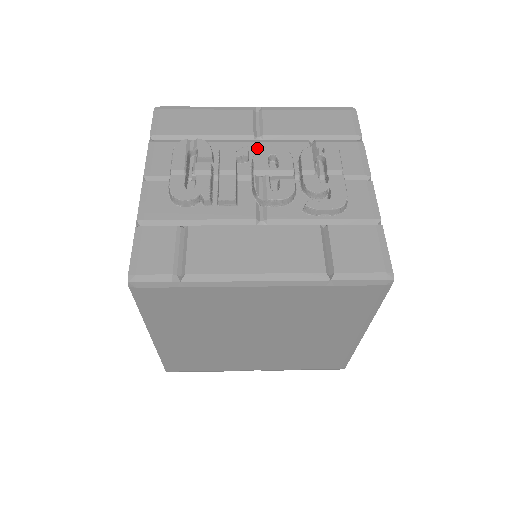
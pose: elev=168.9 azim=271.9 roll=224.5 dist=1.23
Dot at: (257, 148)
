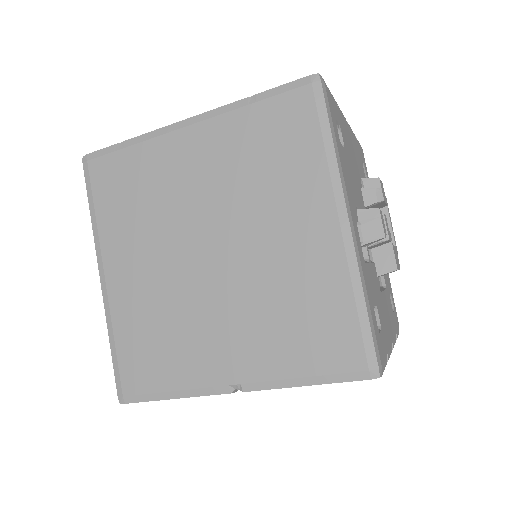
Dot at: occluded
